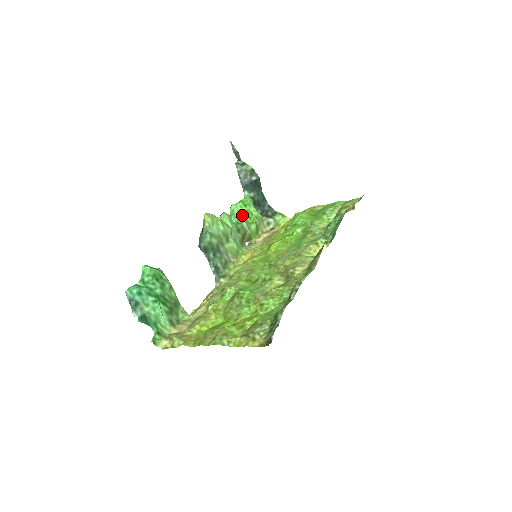
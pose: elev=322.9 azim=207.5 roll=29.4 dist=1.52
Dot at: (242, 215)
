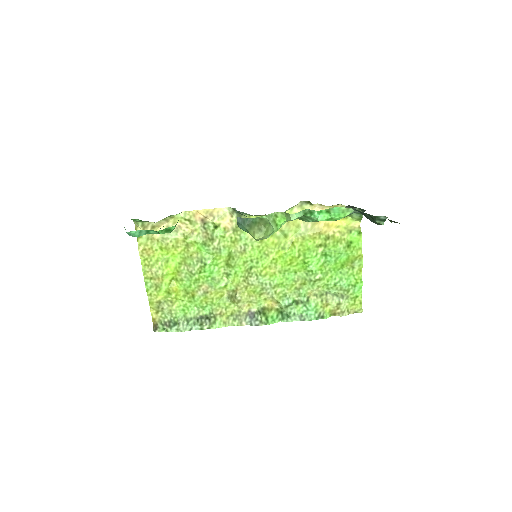
Dot at: occluded
